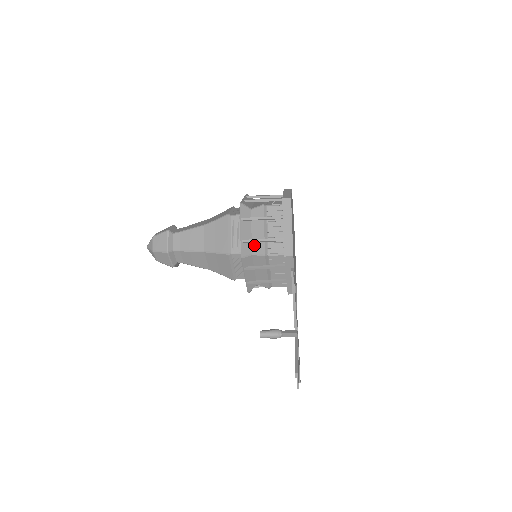
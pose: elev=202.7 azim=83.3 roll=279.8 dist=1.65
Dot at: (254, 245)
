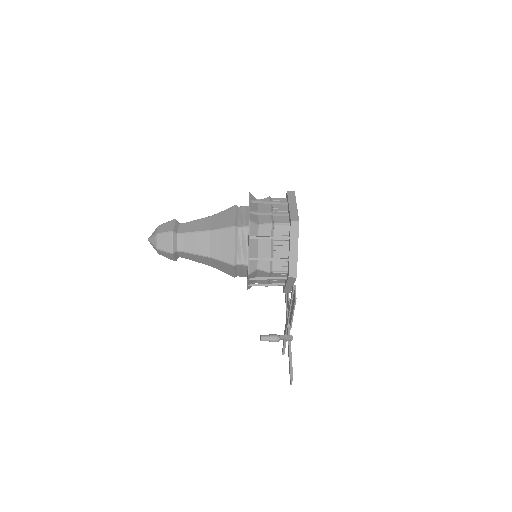
Dot at: (260, 261)
